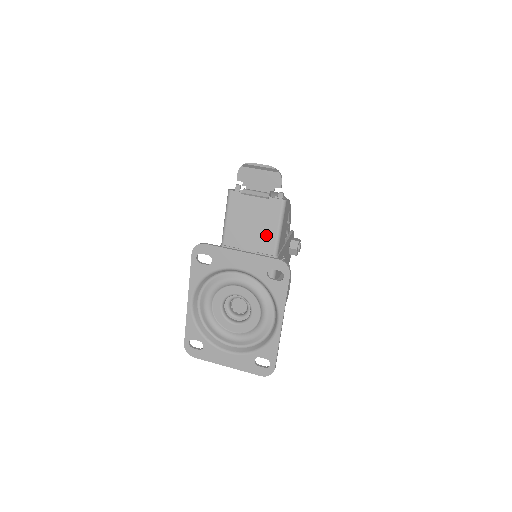
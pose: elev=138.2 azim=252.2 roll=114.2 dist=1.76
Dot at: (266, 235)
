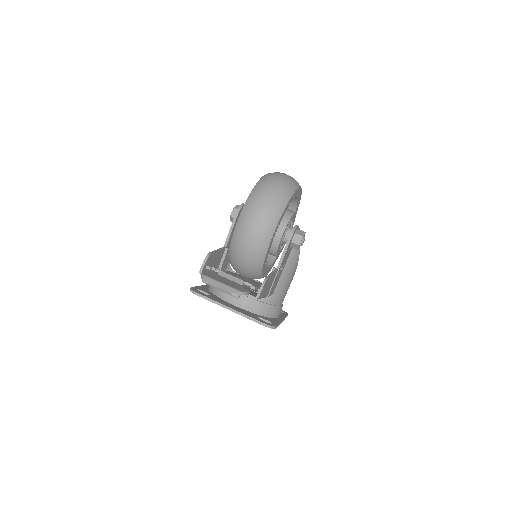
Dot at: occluded
